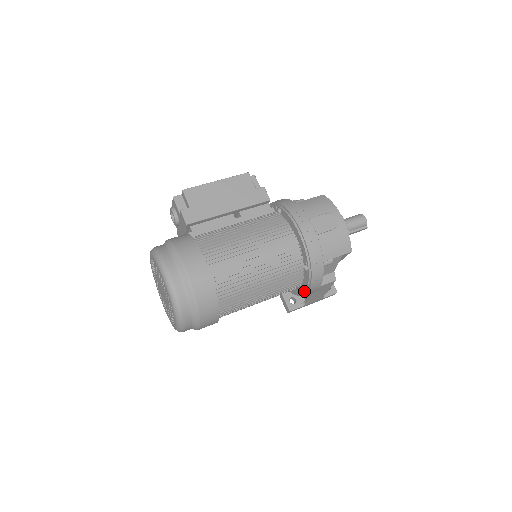
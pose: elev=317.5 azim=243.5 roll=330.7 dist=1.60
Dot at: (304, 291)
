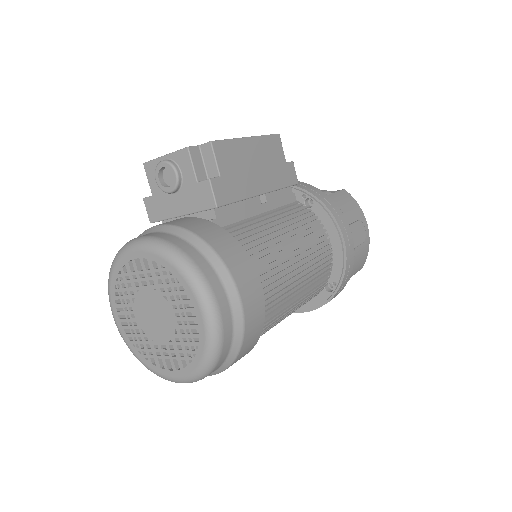
Dot at: (303, 310)
